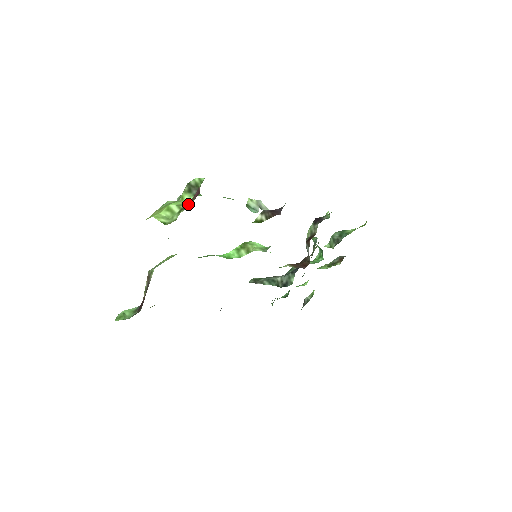
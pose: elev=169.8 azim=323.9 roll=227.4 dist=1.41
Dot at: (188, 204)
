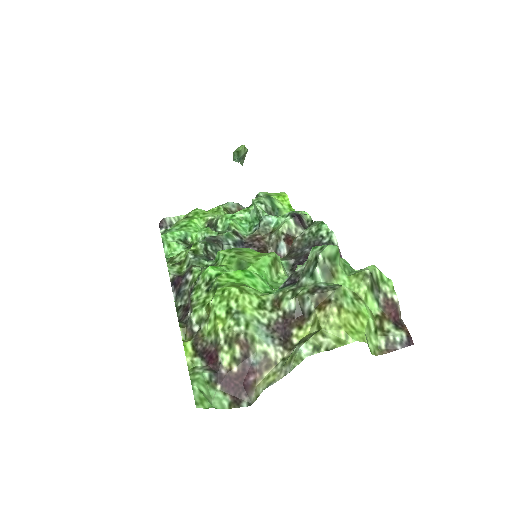
Dot at: (384, 324)
